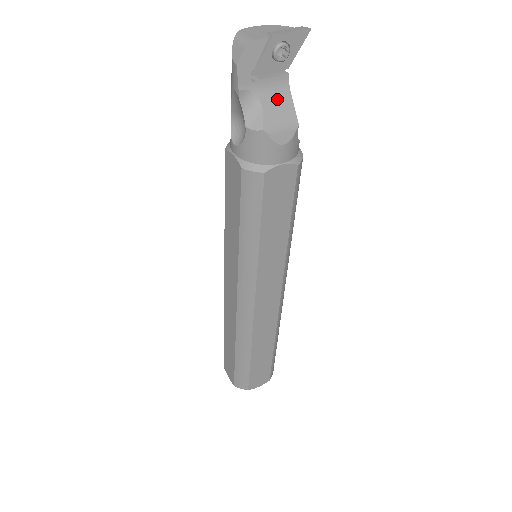
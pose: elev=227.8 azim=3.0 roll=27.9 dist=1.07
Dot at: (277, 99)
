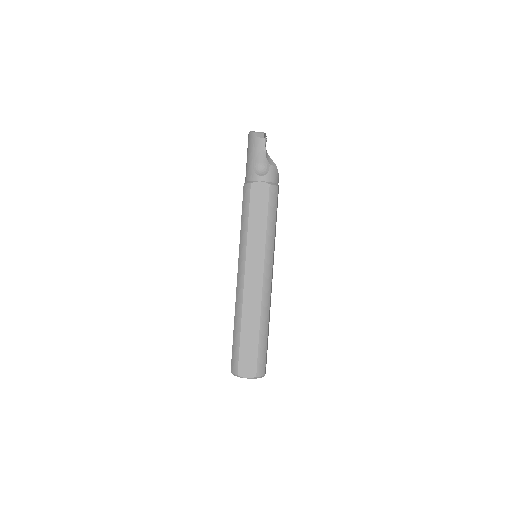
Dot at: occluded
